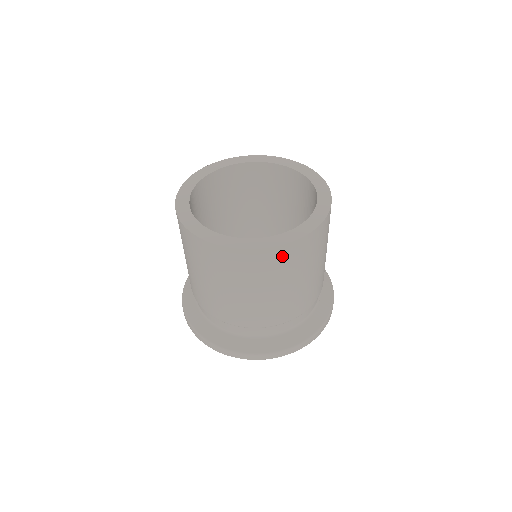
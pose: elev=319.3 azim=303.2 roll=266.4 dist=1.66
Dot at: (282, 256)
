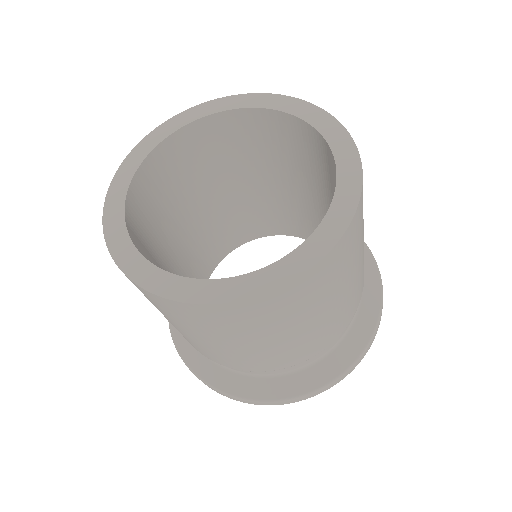
Dot at: (357, 224)
